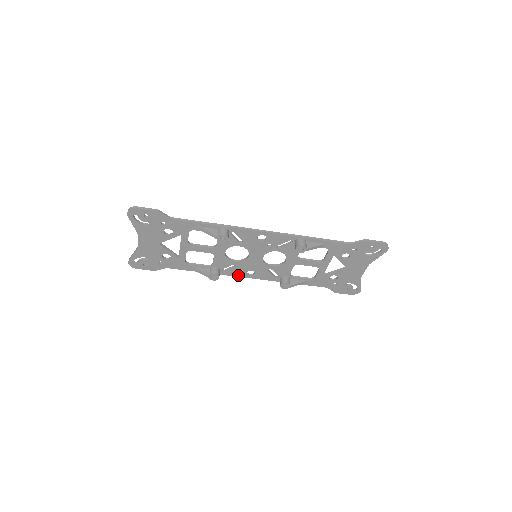
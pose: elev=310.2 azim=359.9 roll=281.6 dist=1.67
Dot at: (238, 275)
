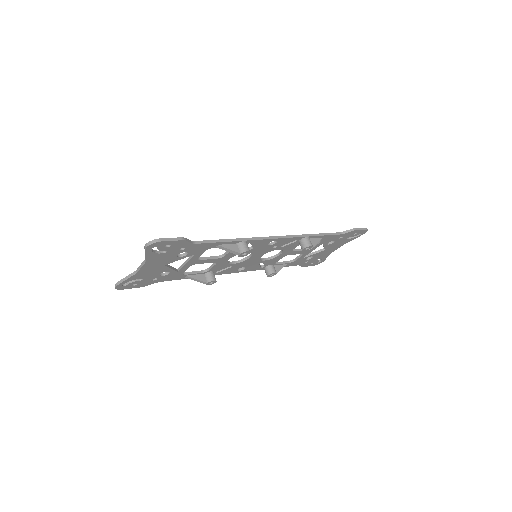
Dot at: (228, 272)
